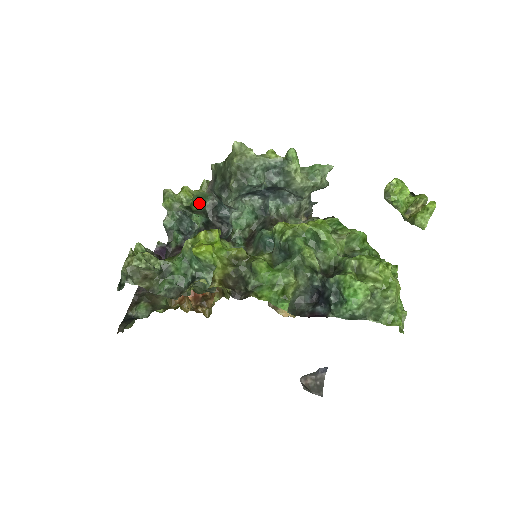
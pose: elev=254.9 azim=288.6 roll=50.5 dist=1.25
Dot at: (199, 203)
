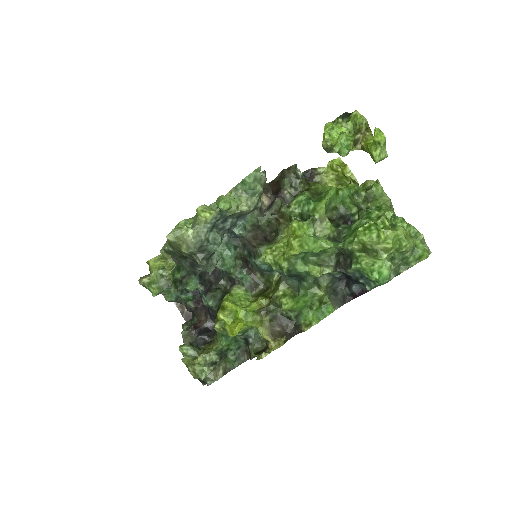
Dot at: (177, 270)
